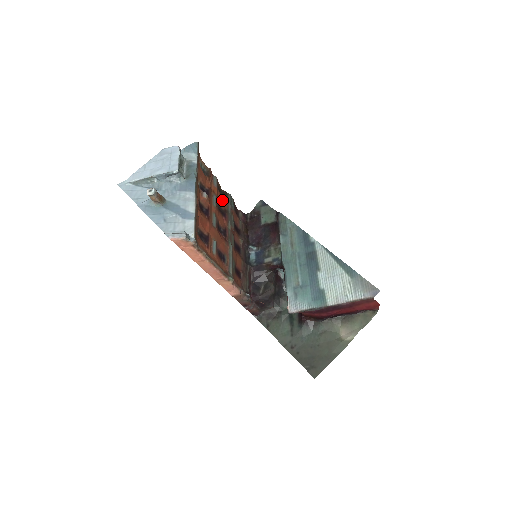
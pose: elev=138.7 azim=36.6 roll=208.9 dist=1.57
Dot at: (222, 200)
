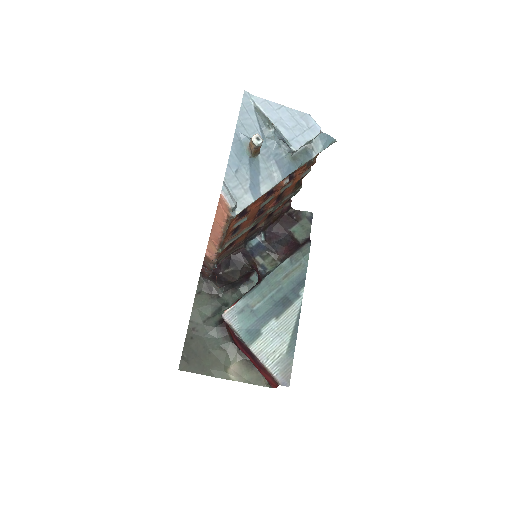
Dot at: (291, 188)
